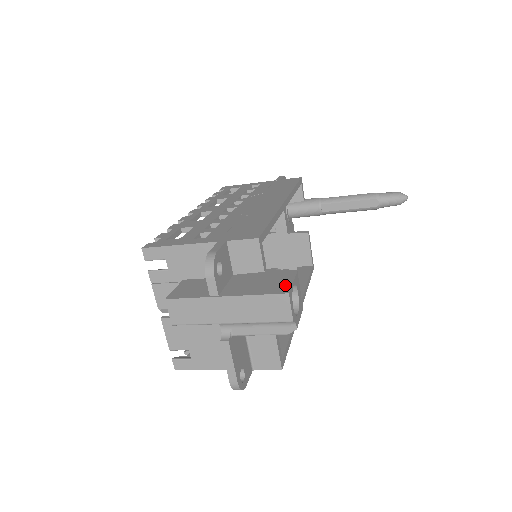
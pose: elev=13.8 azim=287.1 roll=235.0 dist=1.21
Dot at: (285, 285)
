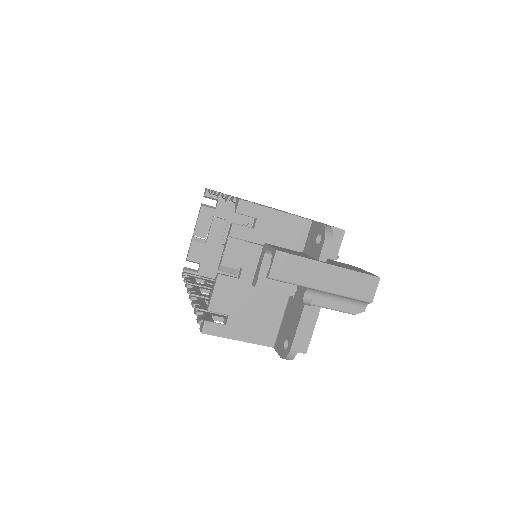
Dot at: (368, 272)
